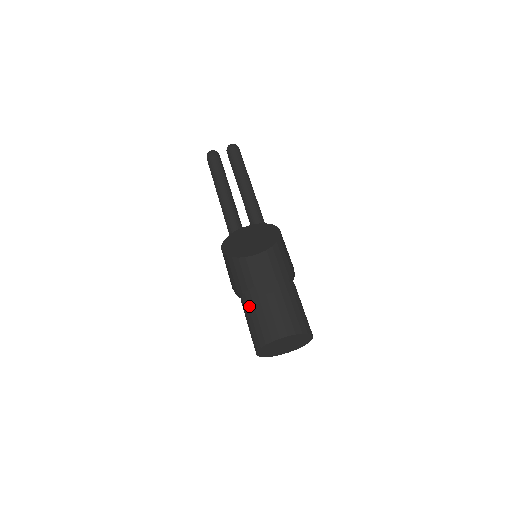
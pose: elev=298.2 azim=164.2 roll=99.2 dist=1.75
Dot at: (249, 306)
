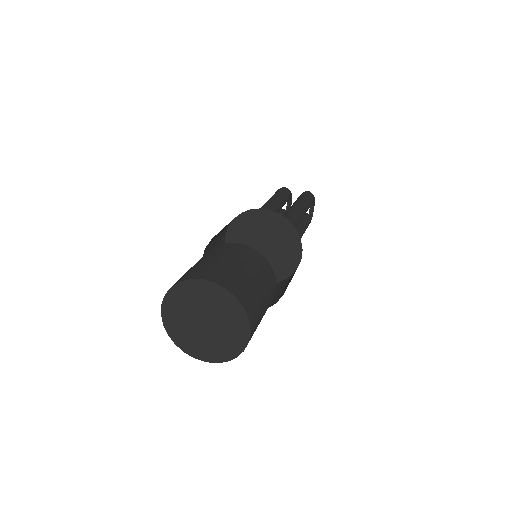
Dot at: (202, 257)
